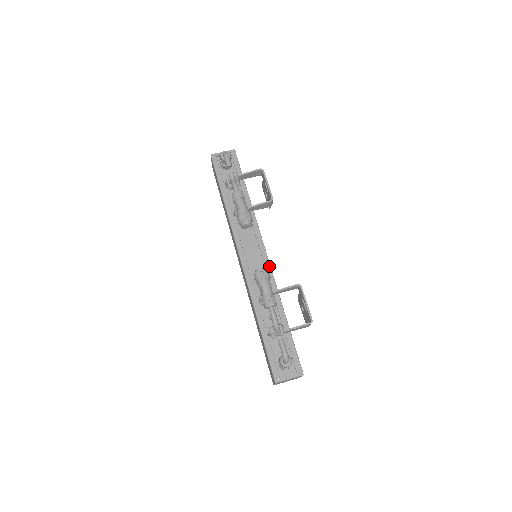
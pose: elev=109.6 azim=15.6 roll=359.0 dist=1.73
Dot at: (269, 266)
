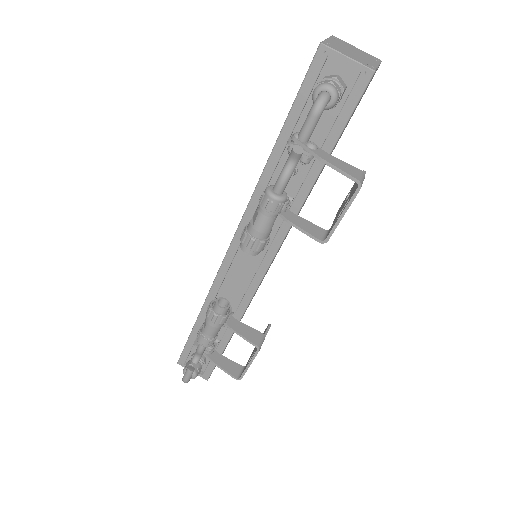
Dot at: (256, 285)
